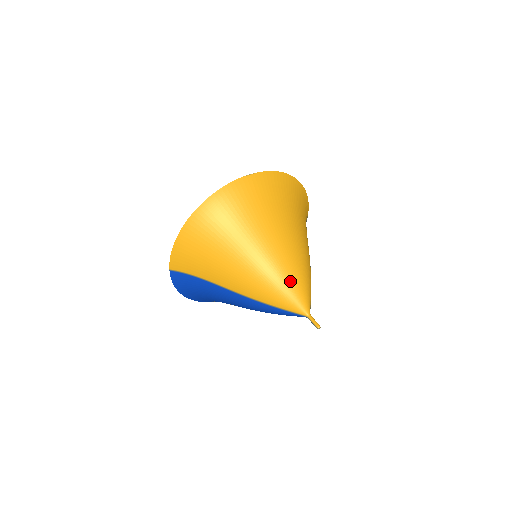
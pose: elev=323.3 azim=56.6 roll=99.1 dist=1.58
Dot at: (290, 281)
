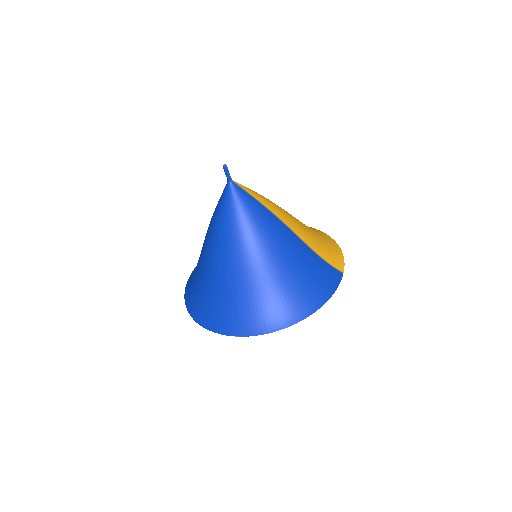
Dot at: occluded
